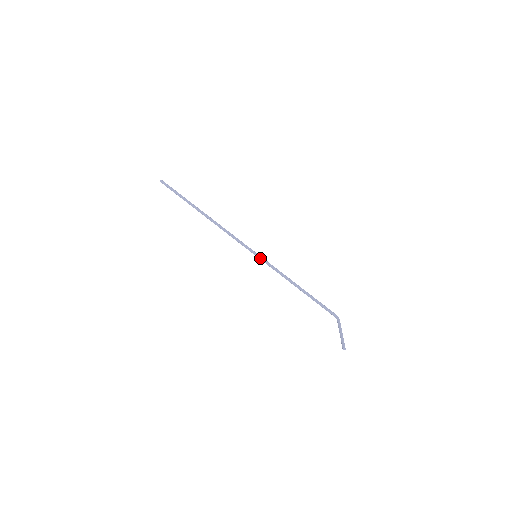
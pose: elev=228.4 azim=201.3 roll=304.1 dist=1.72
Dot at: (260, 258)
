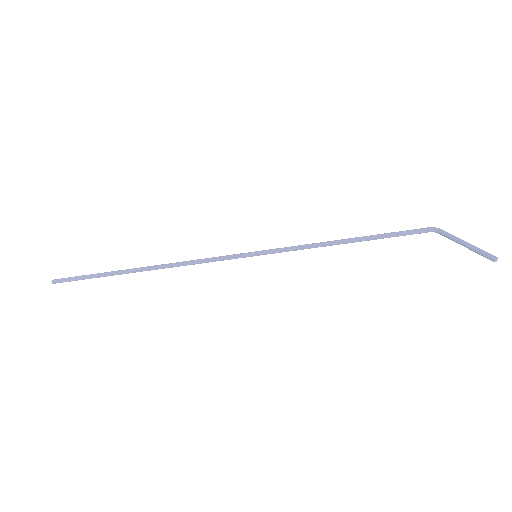
Dot at: (263, 253)
